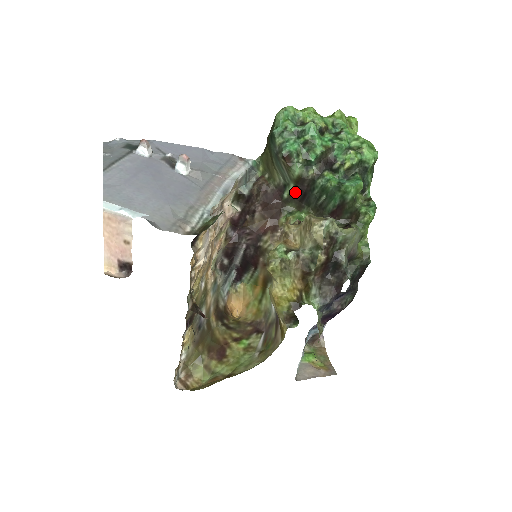
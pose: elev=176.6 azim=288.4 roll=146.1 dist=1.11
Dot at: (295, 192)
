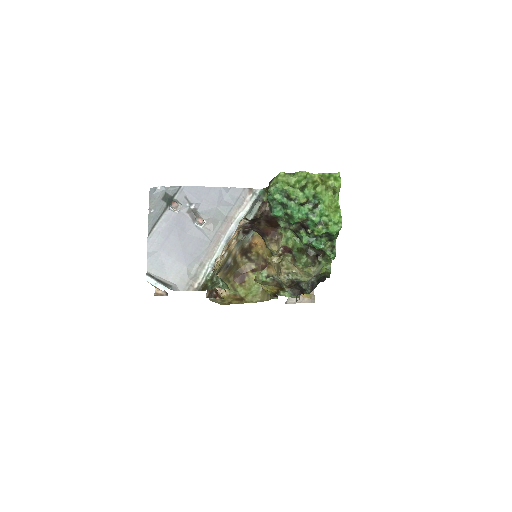
Dot at: occluded
